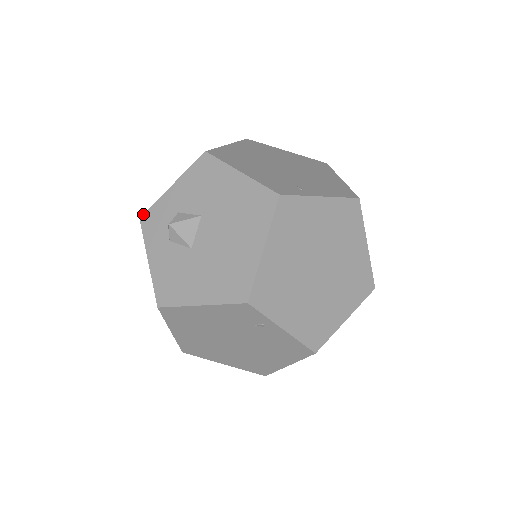
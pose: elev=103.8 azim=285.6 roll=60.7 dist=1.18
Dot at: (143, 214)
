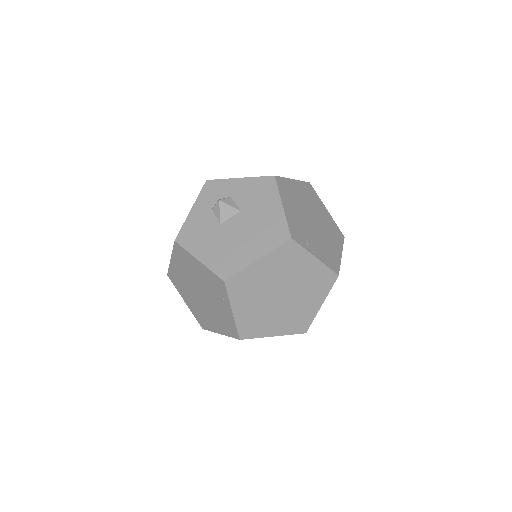
Dot at: (210, 180)
